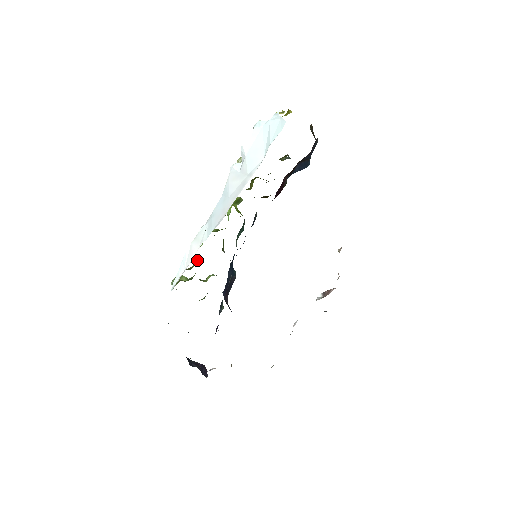
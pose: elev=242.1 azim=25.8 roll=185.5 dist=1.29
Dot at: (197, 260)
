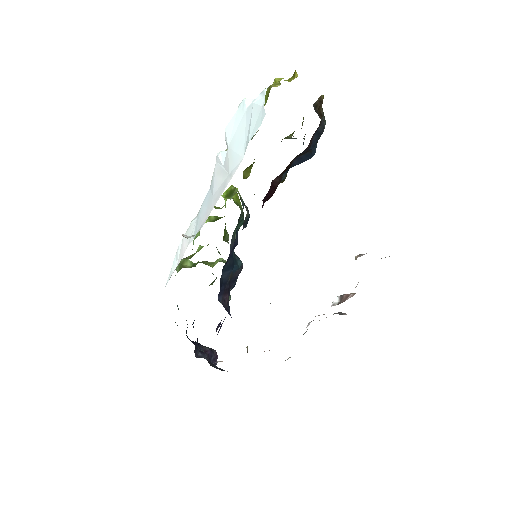
Dot at: (200, 246)
